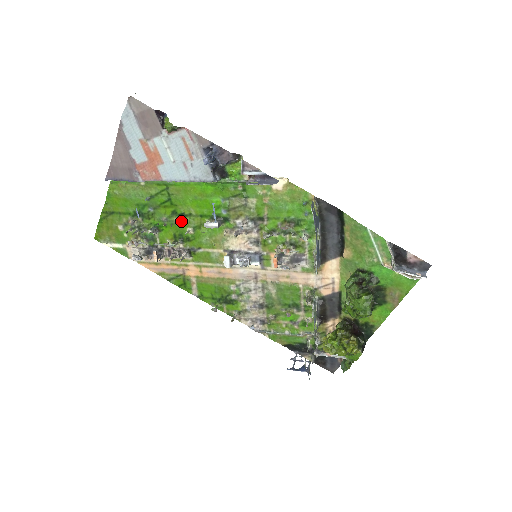
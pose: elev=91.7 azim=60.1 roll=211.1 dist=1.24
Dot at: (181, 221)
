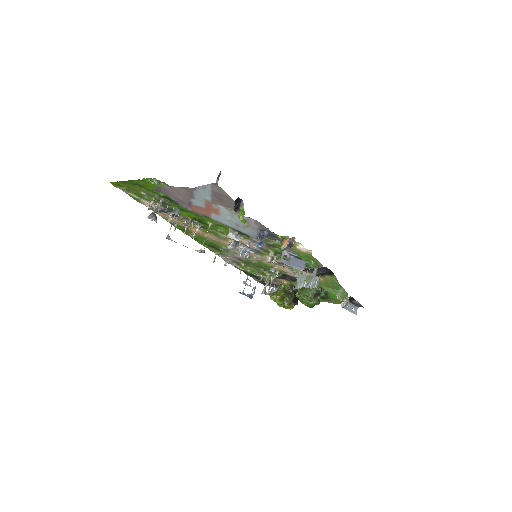
Dot at: (206, 218)
